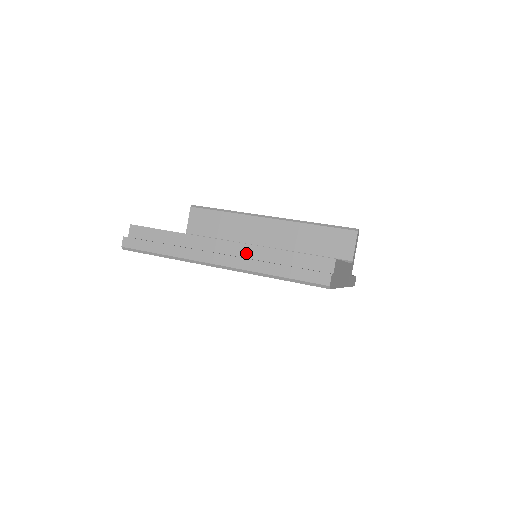
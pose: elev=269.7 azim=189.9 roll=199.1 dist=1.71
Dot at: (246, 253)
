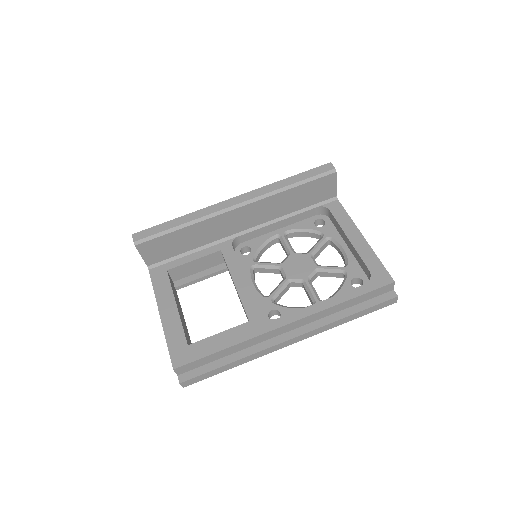
Dot at: (312, 320)
